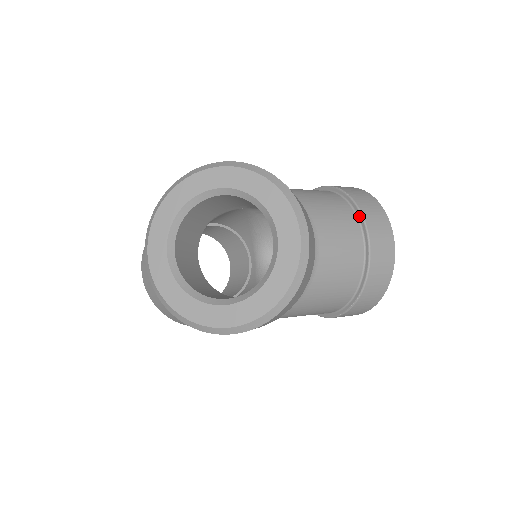
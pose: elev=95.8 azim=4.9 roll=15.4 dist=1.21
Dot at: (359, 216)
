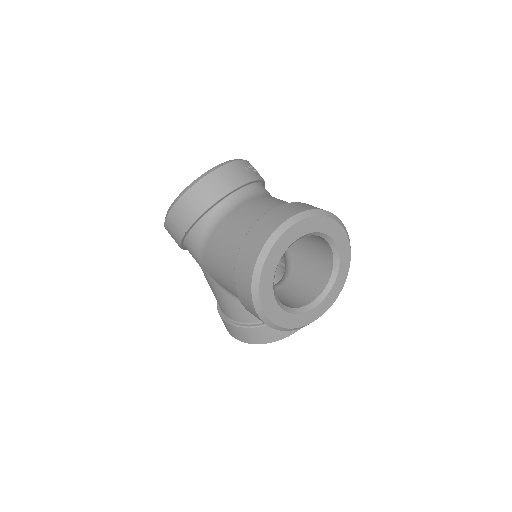
Dot at: occluded
